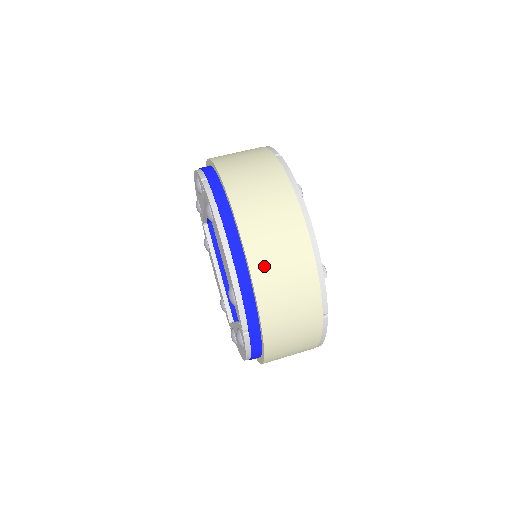
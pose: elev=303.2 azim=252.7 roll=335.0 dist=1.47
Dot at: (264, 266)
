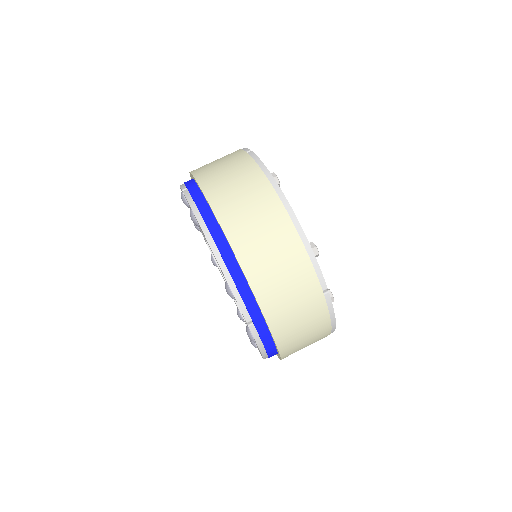
Dot at: (250, 252)
